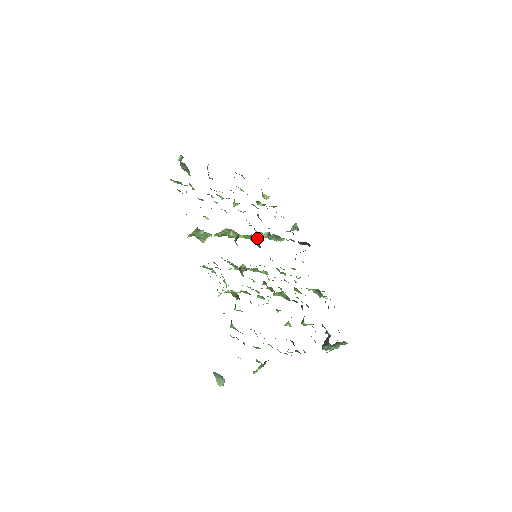
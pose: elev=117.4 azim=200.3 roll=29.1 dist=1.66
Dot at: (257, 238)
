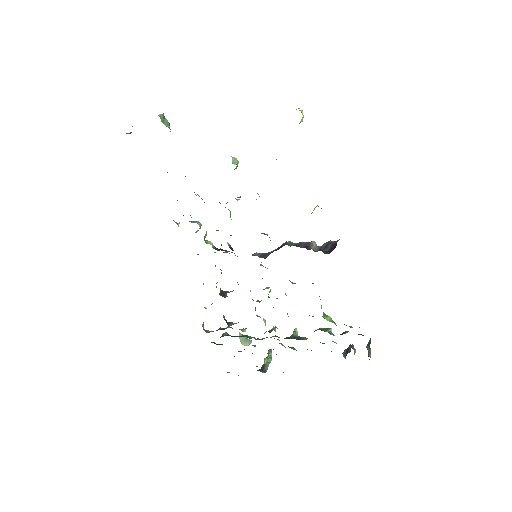
Dot at: occluded
